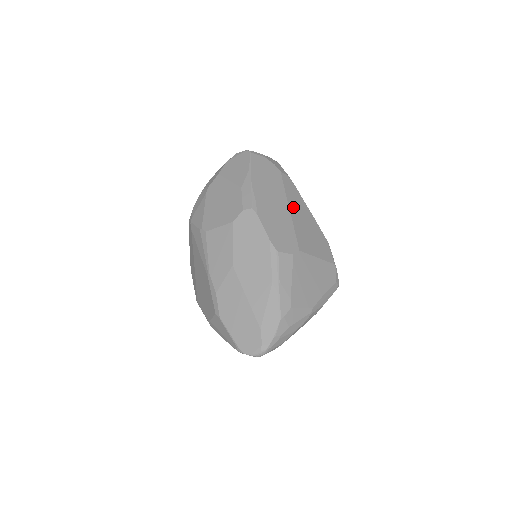
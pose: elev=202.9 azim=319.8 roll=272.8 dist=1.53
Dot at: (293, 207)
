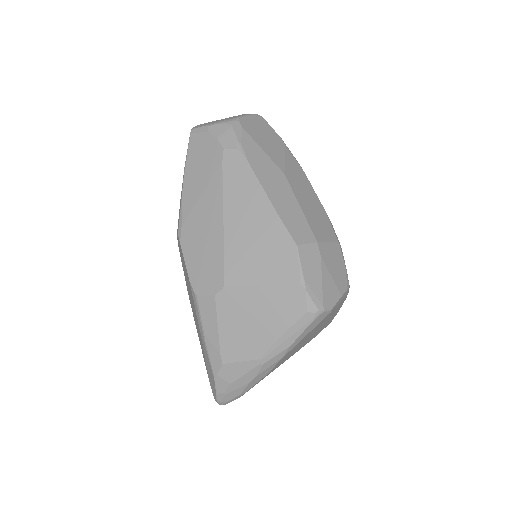
Dot at: (232, 209)
